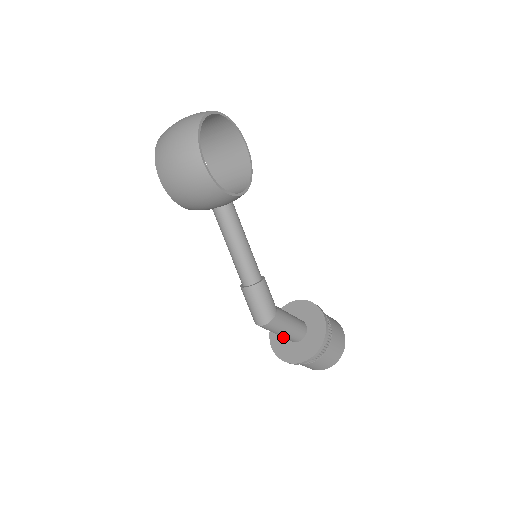
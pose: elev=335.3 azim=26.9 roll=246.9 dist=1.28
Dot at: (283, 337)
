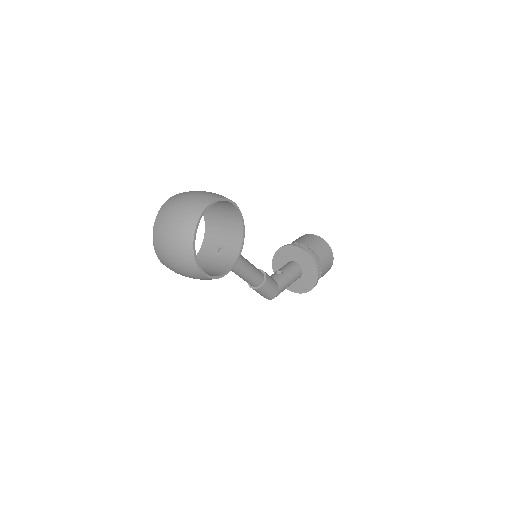
Dot at: occluded
